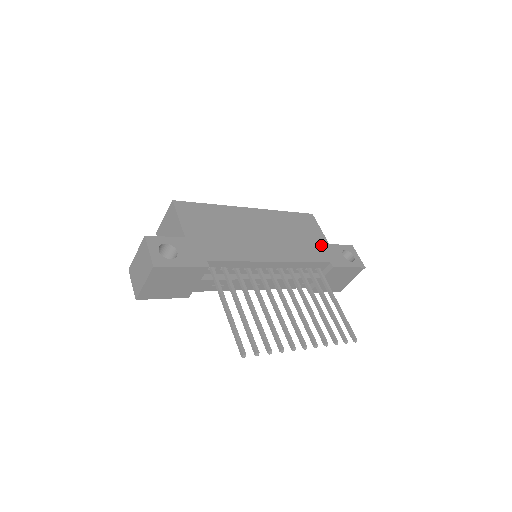
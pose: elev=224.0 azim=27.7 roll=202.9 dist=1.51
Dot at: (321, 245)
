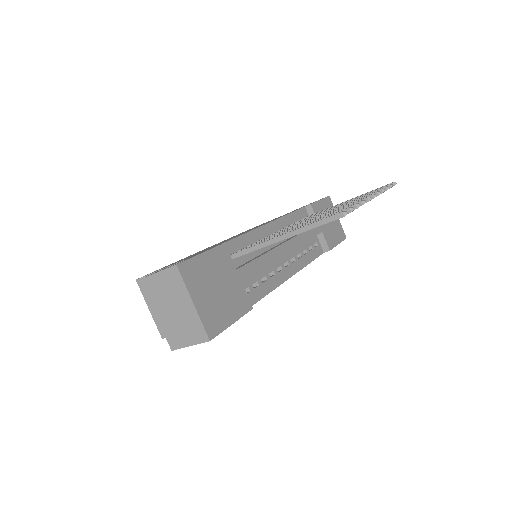
Dot at: occluded
